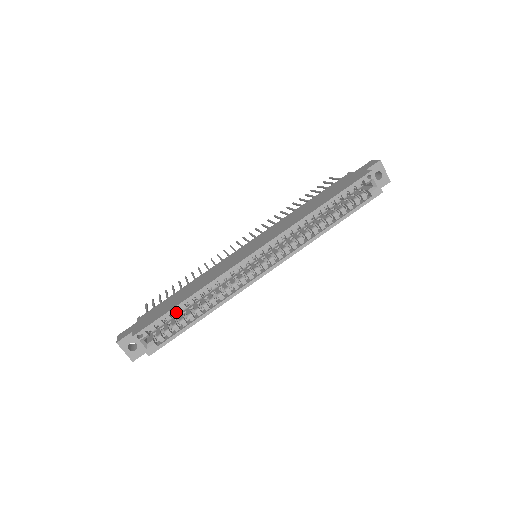
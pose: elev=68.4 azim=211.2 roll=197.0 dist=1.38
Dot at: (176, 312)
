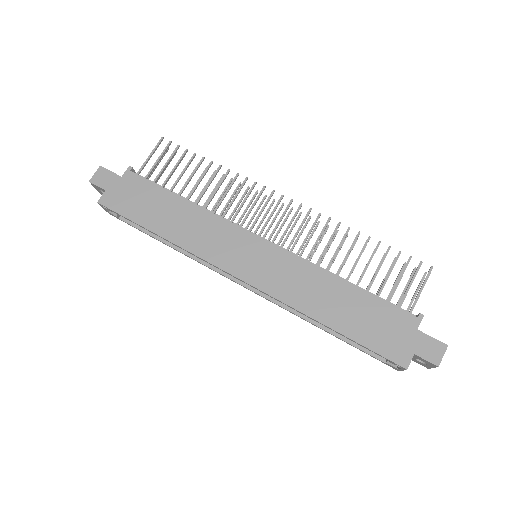
Dot at: (144, 225)
